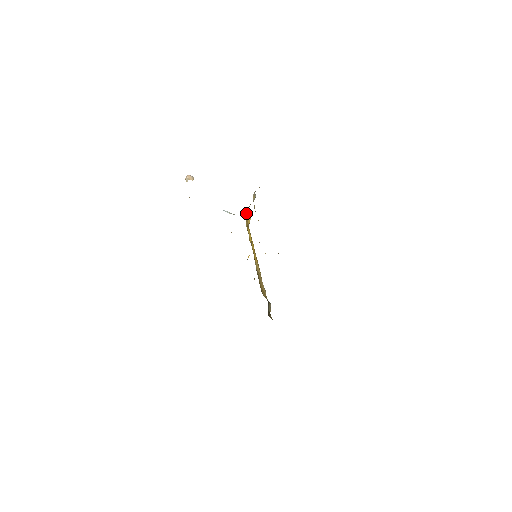
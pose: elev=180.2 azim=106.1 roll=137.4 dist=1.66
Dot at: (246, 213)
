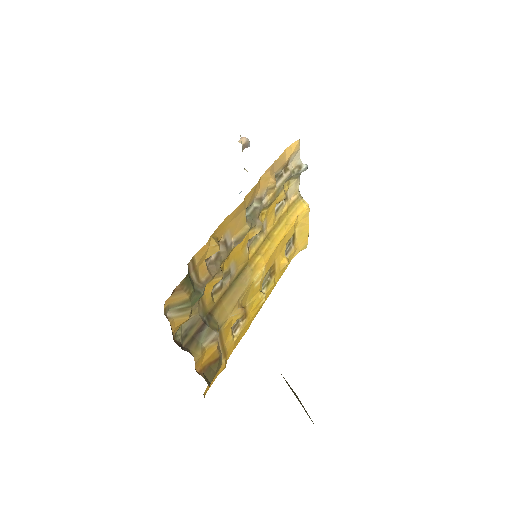
Dot at: (296, 195)
